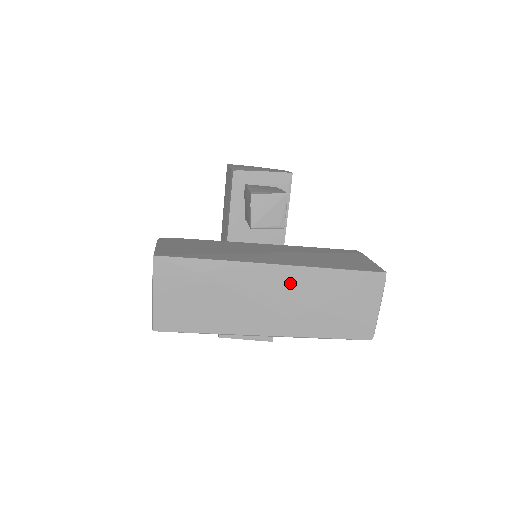
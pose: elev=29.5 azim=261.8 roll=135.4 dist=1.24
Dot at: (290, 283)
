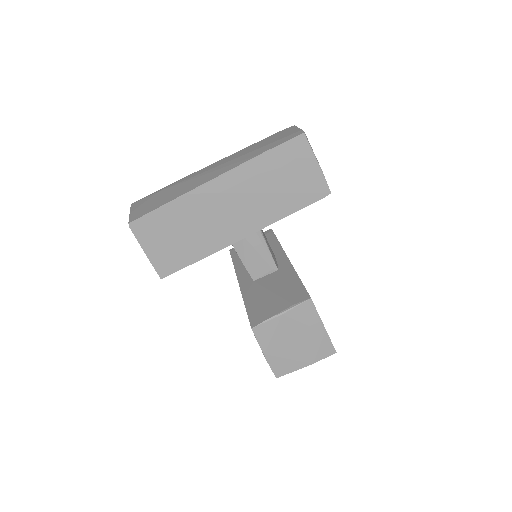
Dot at: (225, 160)
